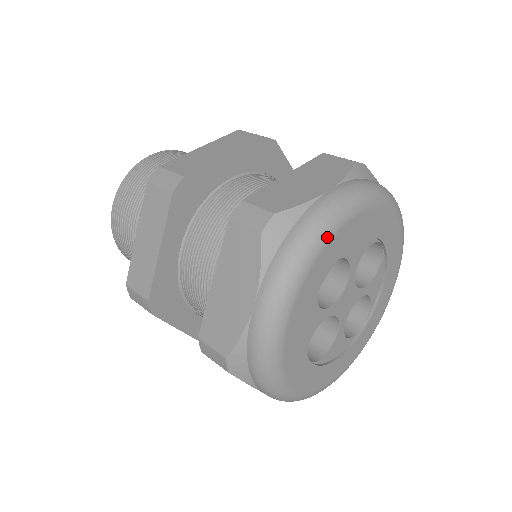
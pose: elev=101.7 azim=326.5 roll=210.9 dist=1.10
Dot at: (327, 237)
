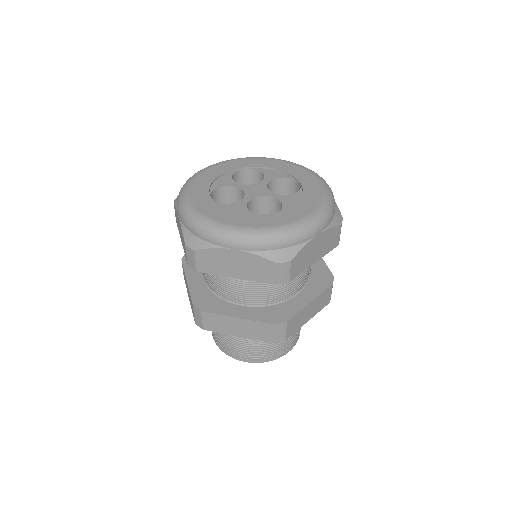
Dot at: (250, 158)
